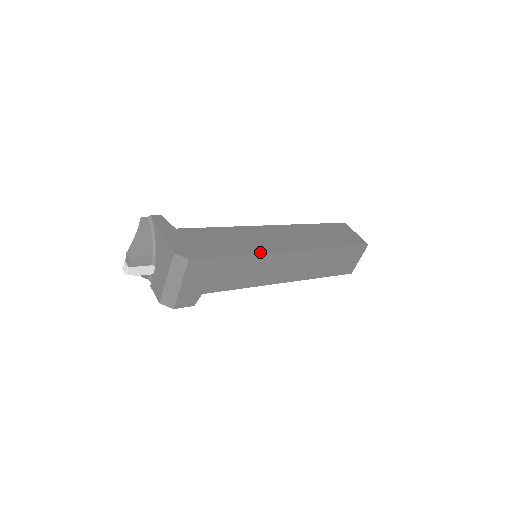
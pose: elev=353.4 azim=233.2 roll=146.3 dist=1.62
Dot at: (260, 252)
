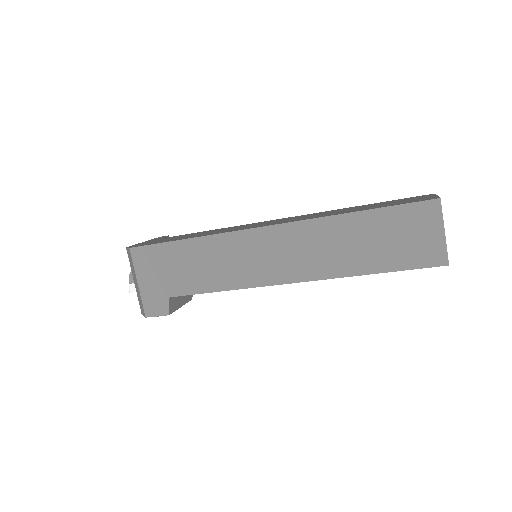
Dot at: (217, 233)
